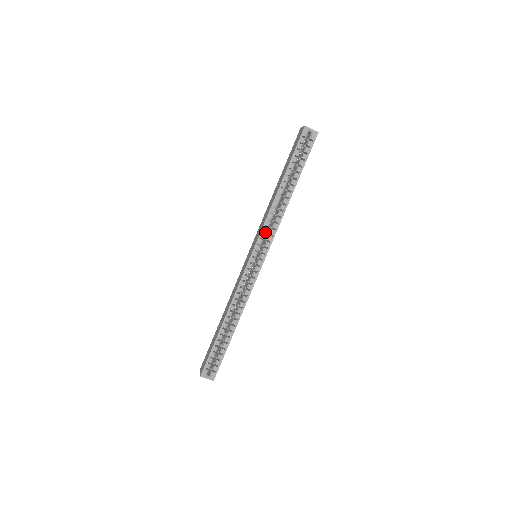
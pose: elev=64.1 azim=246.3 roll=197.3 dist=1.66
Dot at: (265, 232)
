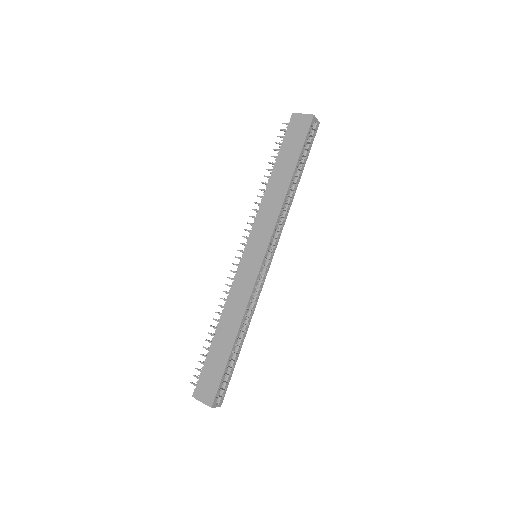
Dot at: occluded
